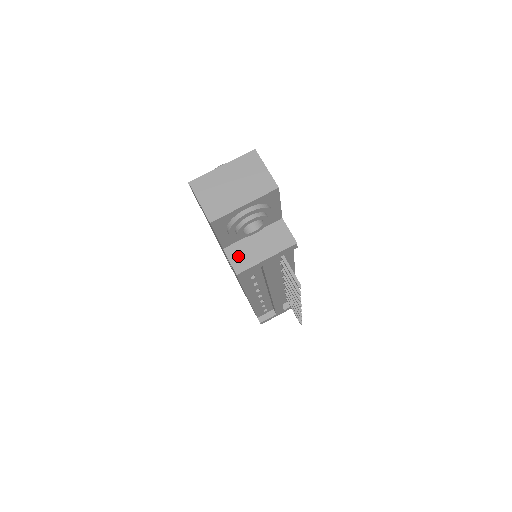
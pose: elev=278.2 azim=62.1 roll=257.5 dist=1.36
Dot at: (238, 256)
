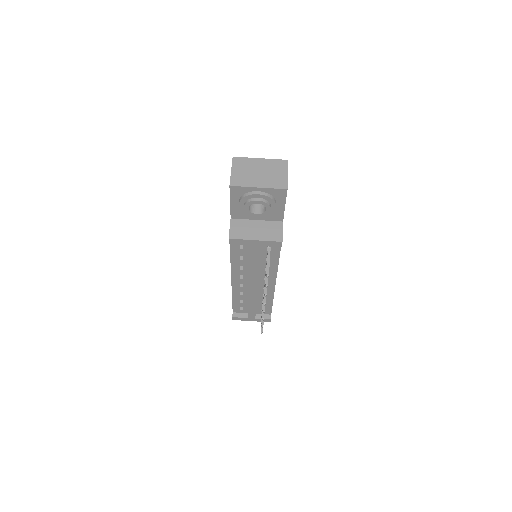
Dot at: (238, 228)
